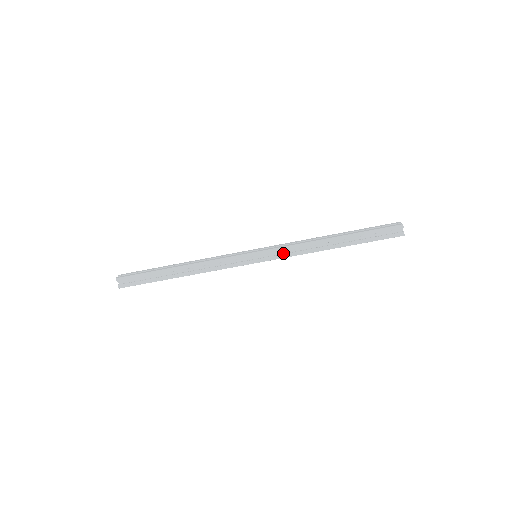
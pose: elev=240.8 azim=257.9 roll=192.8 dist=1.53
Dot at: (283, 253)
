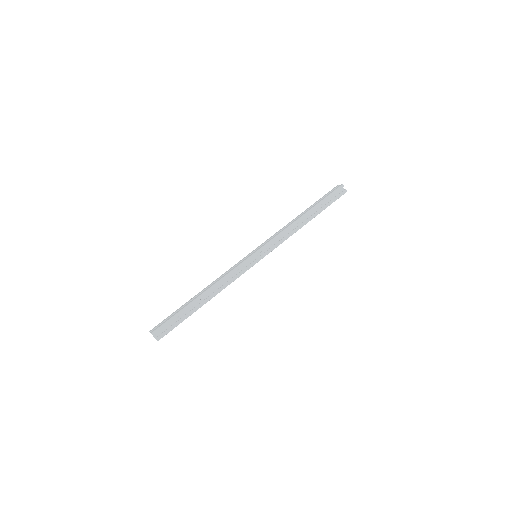
Dot at: (275, 243)
